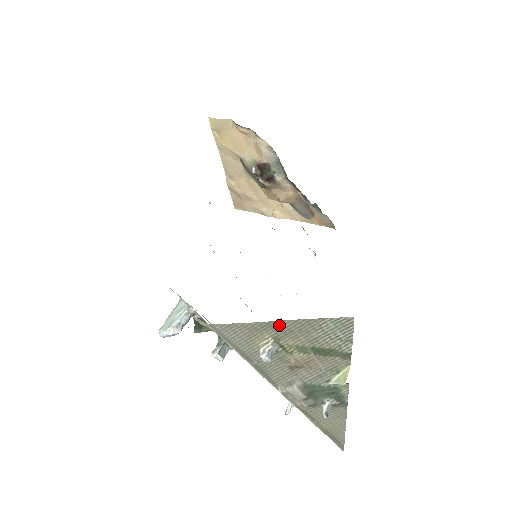
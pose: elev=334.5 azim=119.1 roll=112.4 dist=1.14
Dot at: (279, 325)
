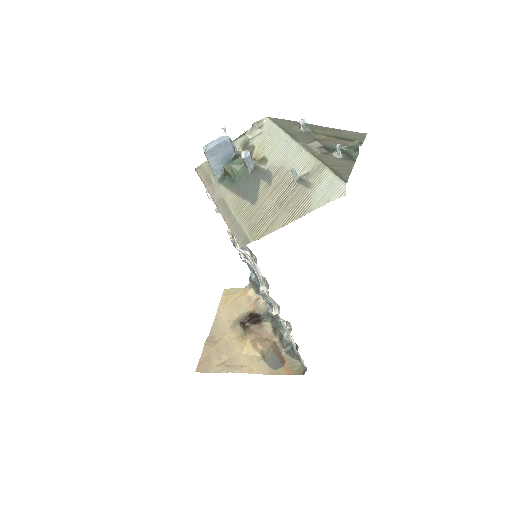
Dot at: (316, 126)
